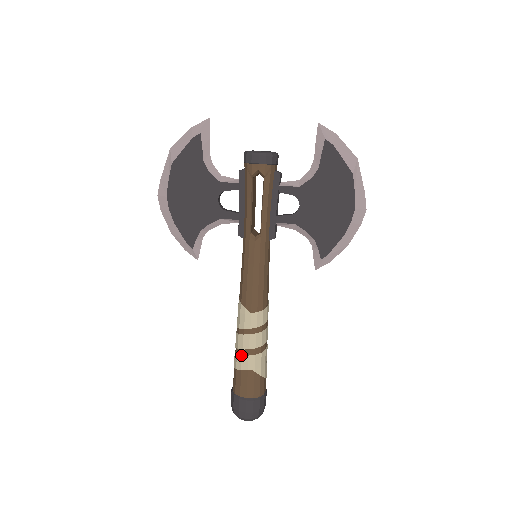
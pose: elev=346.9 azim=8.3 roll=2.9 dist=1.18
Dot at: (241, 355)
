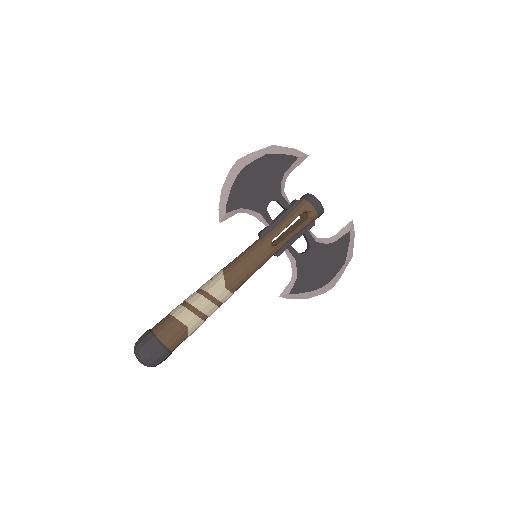
Dot at: (190, 311)
